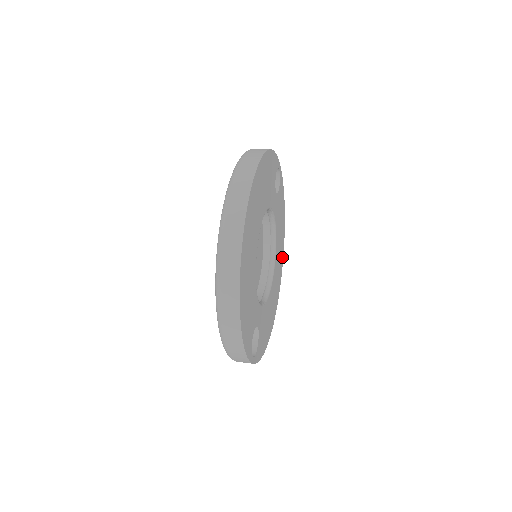
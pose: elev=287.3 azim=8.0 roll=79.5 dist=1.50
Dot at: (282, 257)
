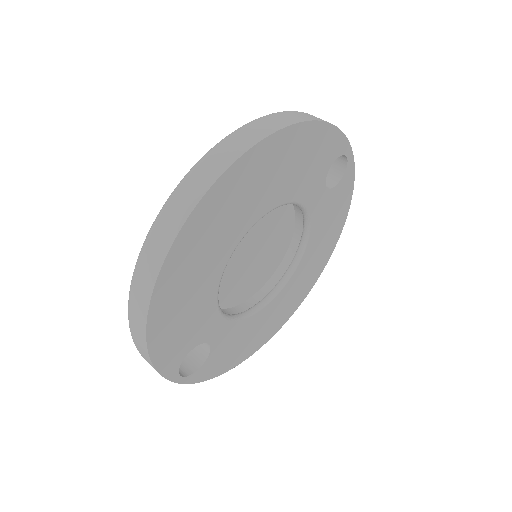
Dot at: (319, 271)
